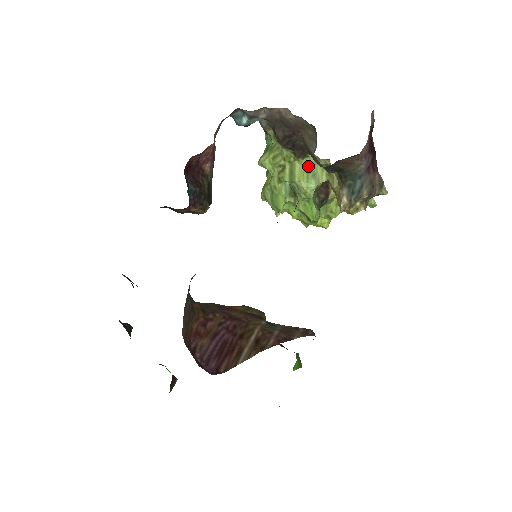
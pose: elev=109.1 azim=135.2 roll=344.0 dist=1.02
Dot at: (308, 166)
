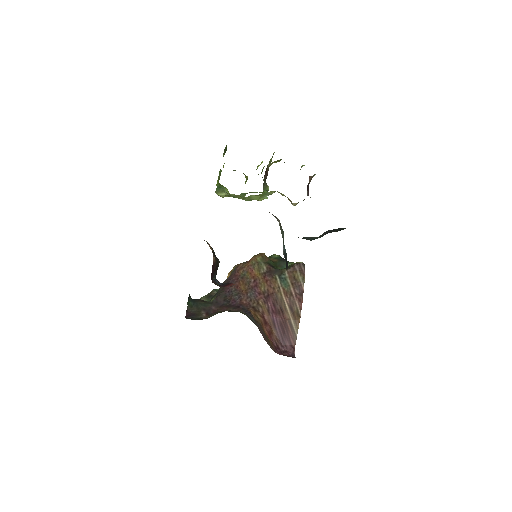
Dot at: (261, 195)
